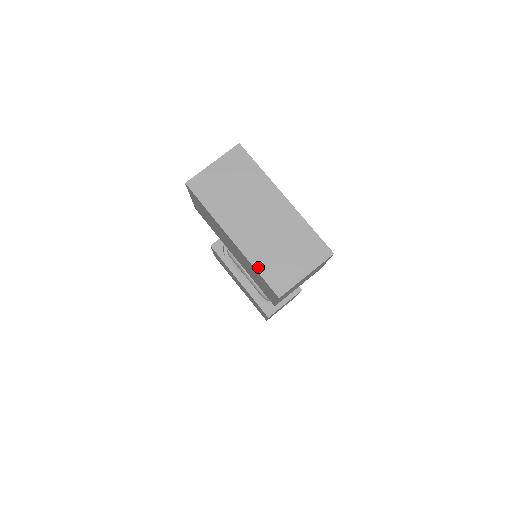
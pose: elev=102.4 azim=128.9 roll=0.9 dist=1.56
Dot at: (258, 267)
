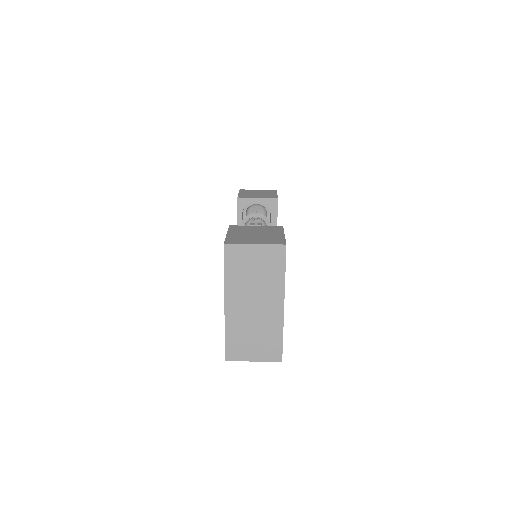
Dot at: (228, 334)
